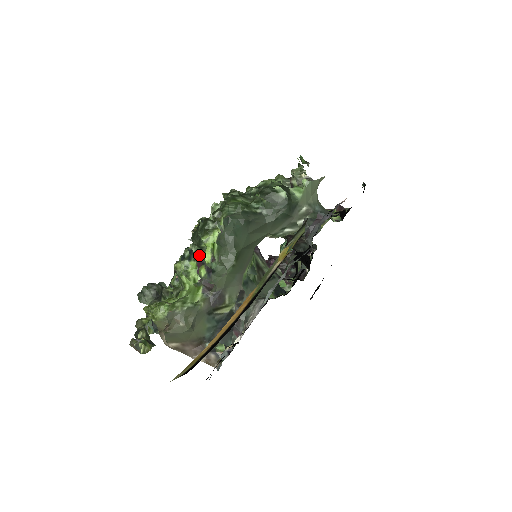
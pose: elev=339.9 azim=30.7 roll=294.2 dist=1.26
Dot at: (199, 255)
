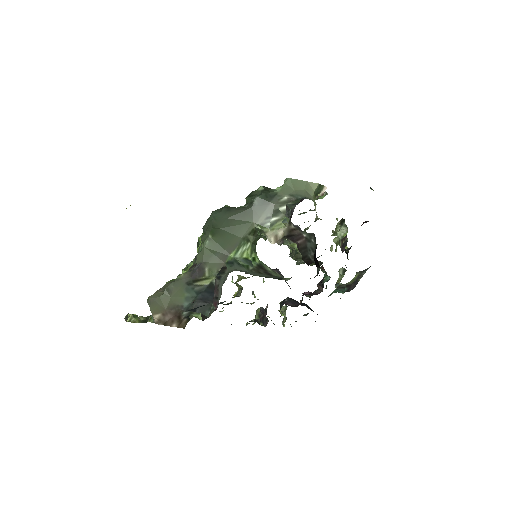
Dot at: occluded
